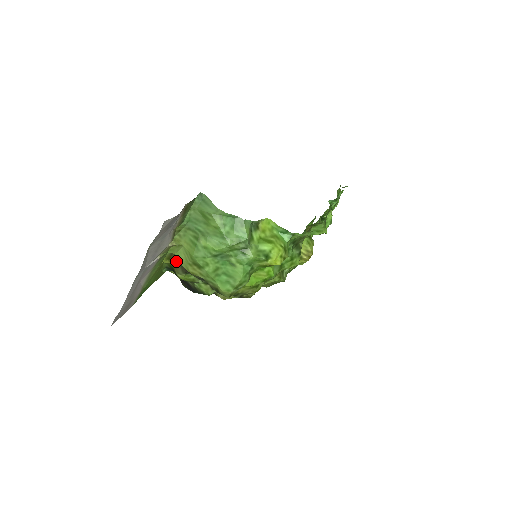
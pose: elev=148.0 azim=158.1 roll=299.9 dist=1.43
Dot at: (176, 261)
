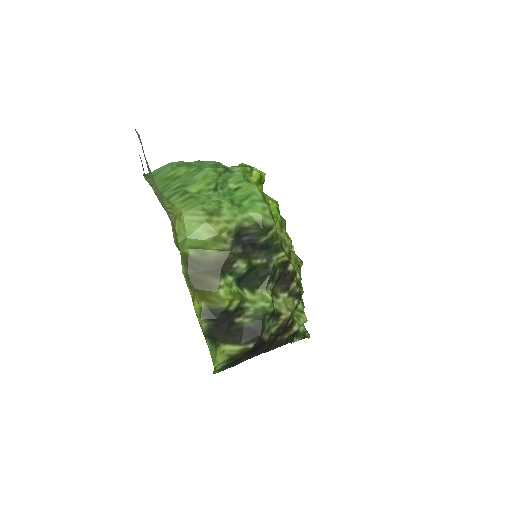
Dot at: (200, 278)
